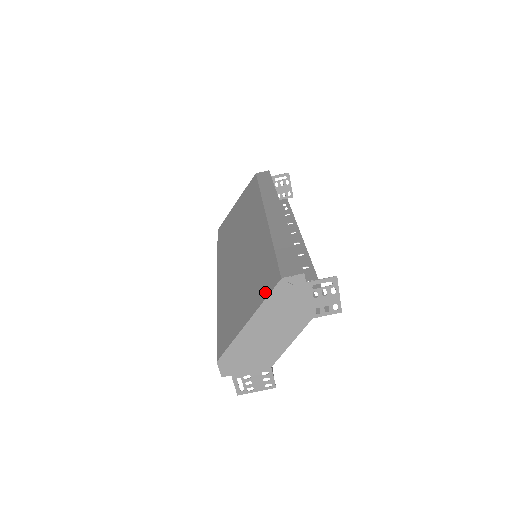
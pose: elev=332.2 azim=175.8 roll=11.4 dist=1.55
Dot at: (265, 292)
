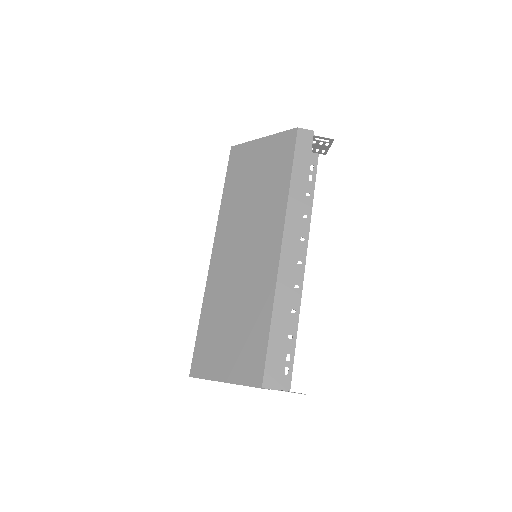
Dot at: (245, 377)
